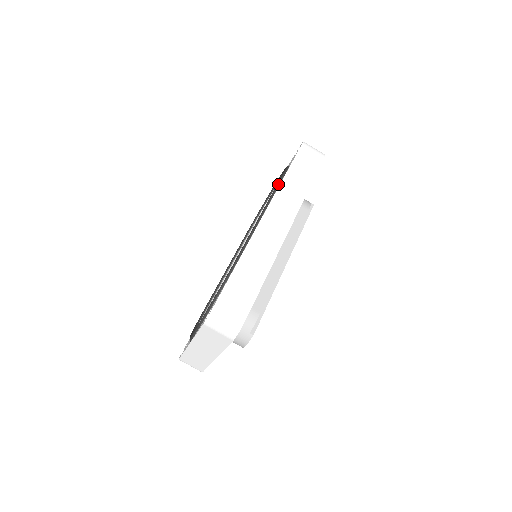
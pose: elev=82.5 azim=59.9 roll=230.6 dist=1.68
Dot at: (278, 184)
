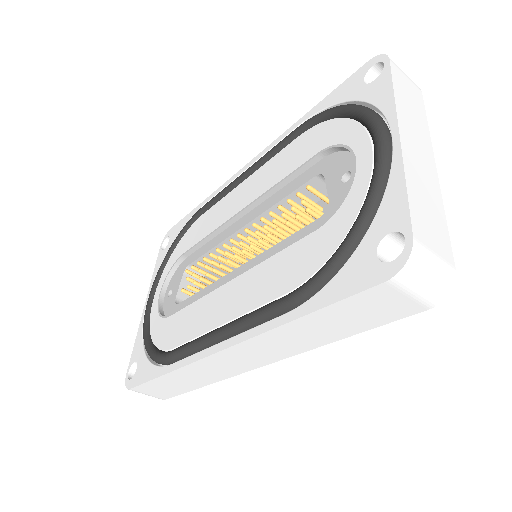
Dot at: (278, 309)
